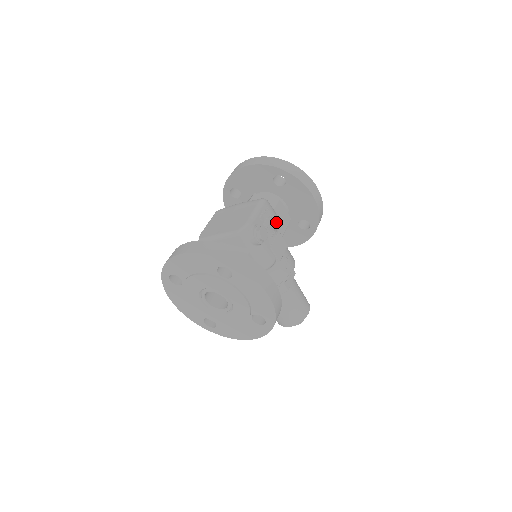
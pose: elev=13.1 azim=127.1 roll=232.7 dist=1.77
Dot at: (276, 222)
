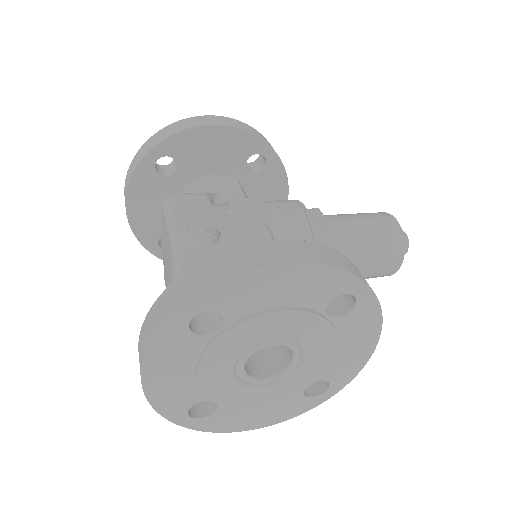
Dot at: (219, 199)
